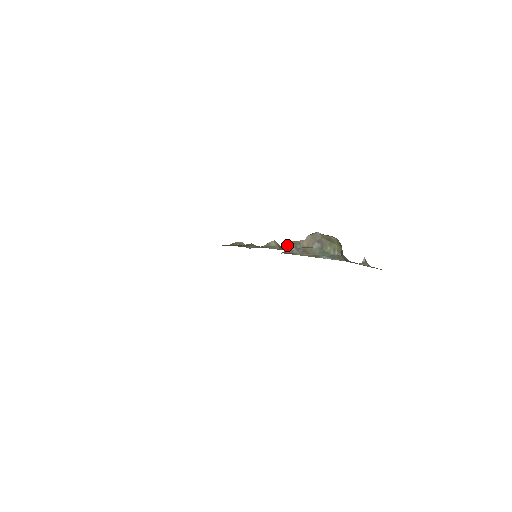
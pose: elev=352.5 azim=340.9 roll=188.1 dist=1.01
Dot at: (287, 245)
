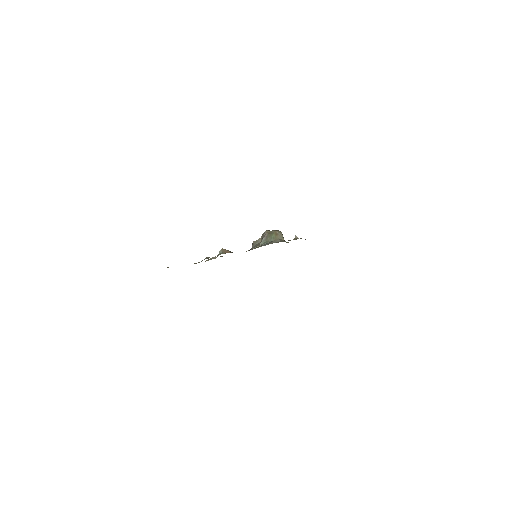
Dot at: (252, 245)
